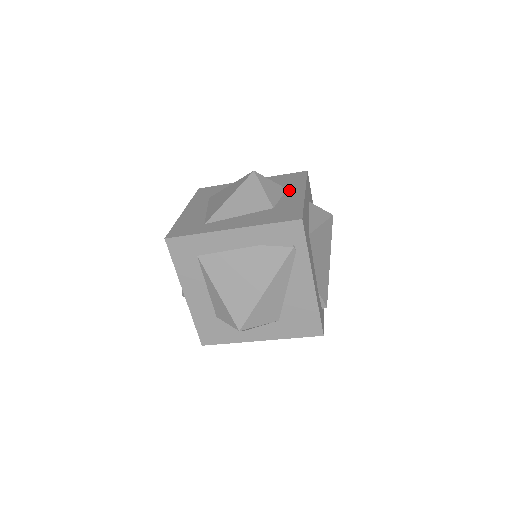
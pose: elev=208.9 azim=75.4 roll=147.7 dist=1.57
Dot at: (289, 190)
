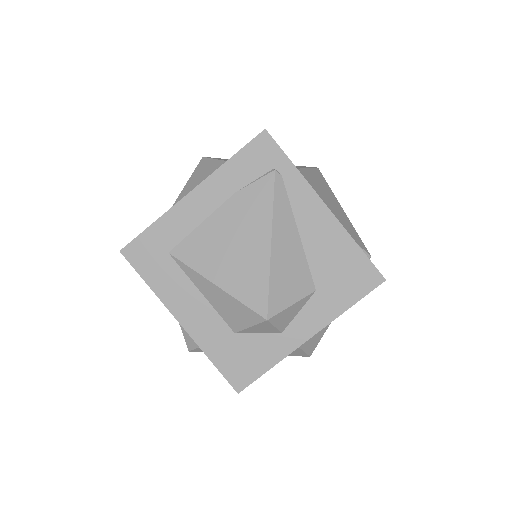
Dot at: occluded
